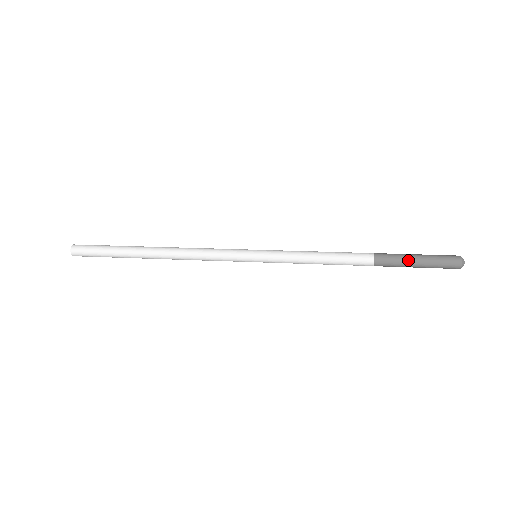
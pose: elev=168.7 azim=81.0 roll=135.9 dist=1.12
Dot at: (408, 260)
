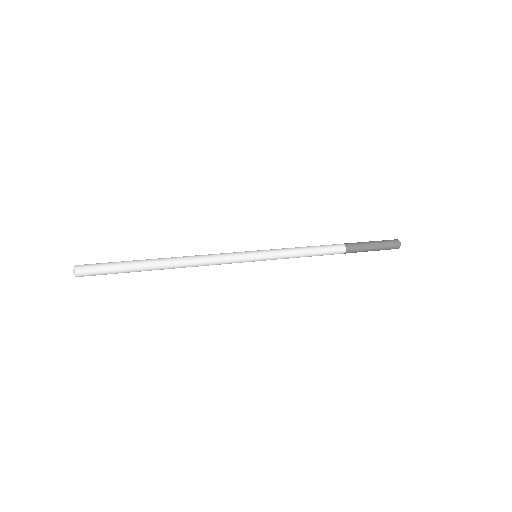
Dot at: (367, 244)
